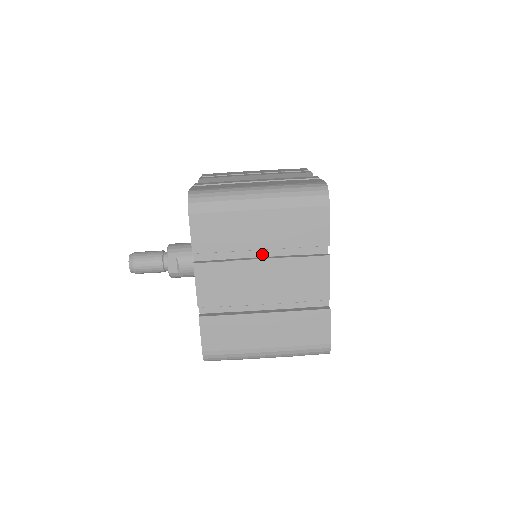
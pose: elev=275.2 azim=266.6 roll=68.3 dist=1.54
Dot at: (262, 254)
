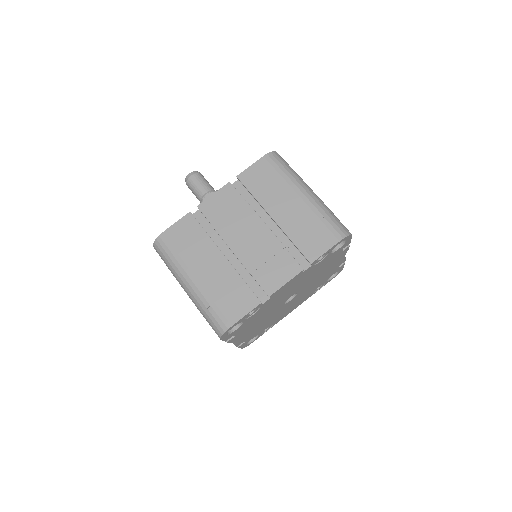
Dot at: (268, 225)
